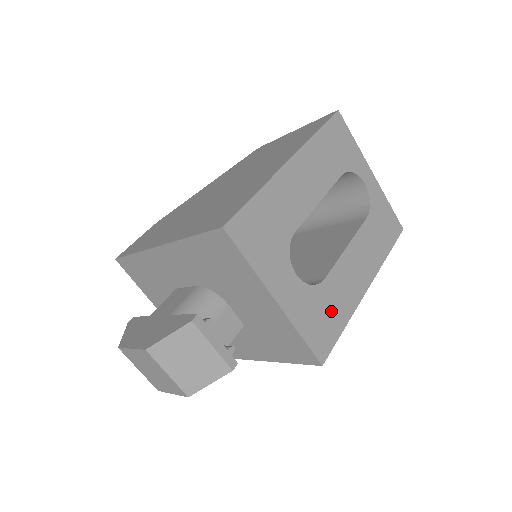
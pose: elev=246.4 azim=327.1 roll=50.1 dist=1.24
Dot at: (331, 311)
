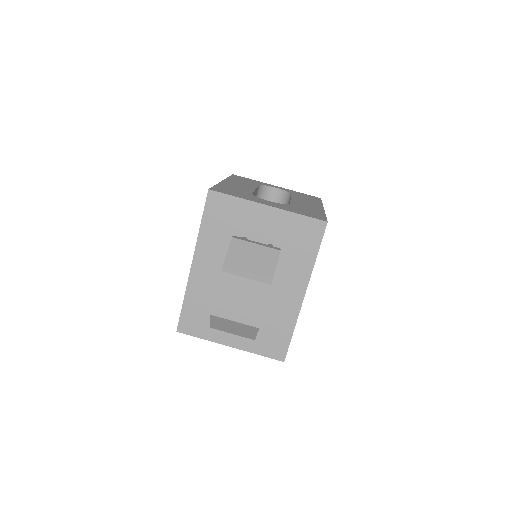
Dot at: (308, 211)
